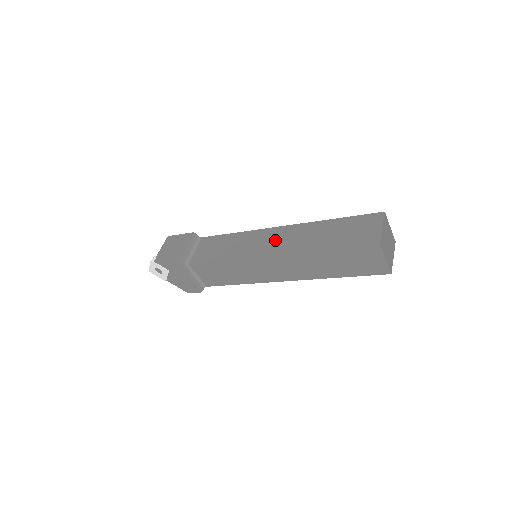
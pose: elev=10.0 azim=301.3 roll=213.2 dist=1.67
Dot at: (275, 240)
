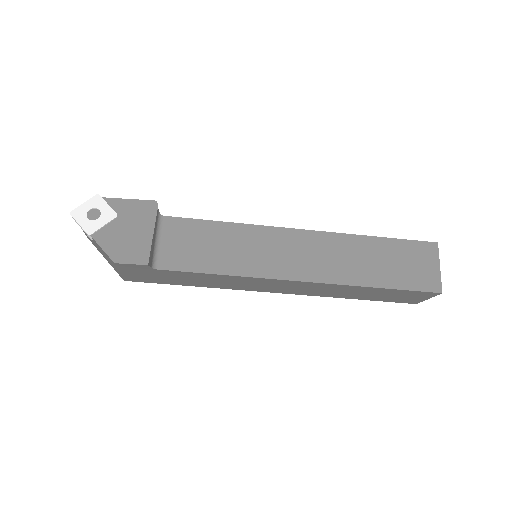
Dot at: occluded
